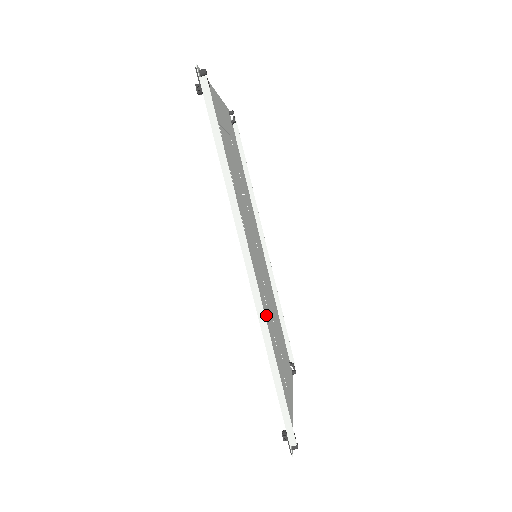
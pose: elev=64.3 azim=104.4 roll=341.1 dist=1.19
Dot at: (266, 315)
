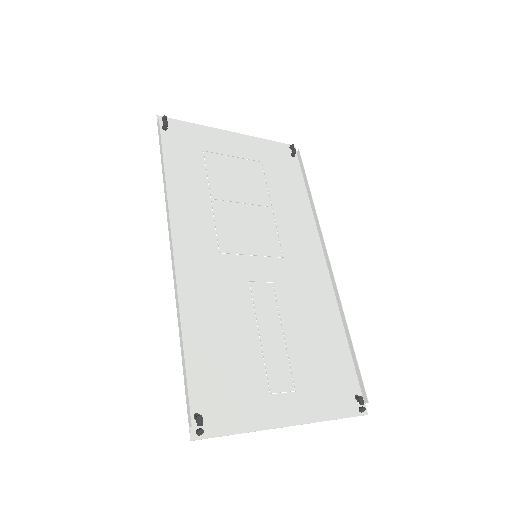
Dot at: (233, 304)
